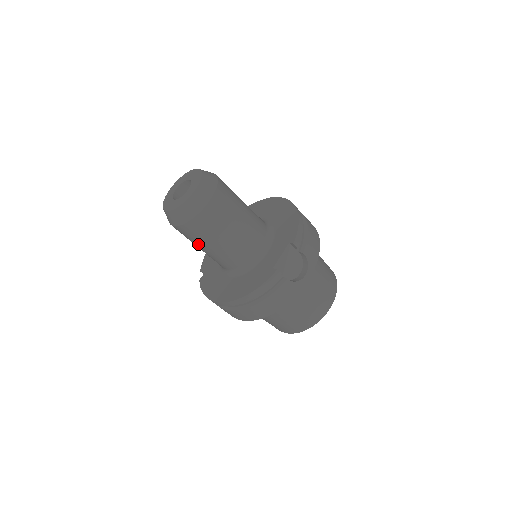
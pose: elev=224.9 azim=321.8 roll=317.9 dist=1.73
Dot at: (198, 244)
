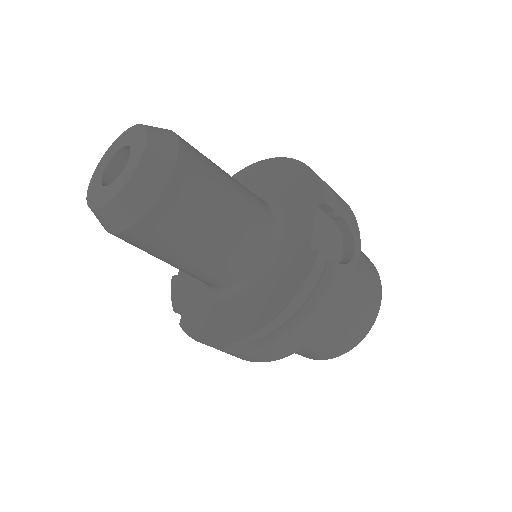
Dot at: (171, 254)
